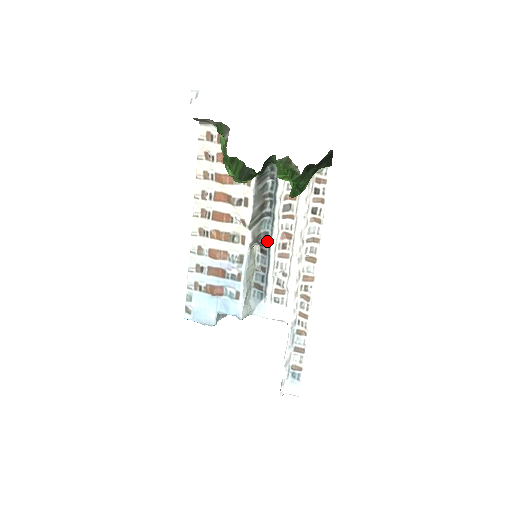
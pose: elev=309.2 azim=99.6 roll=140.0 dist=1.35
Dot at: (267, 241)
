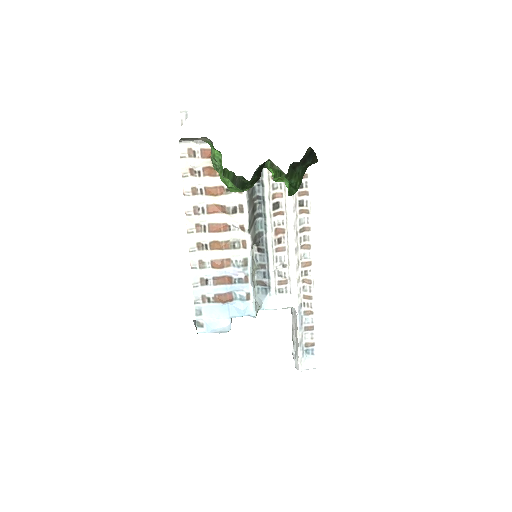
Dot at: (263, 240)
